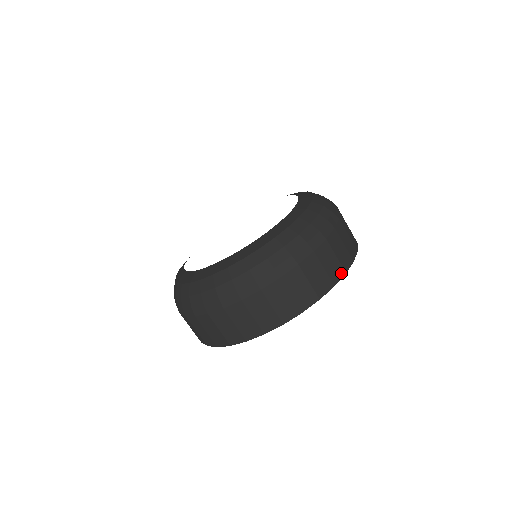
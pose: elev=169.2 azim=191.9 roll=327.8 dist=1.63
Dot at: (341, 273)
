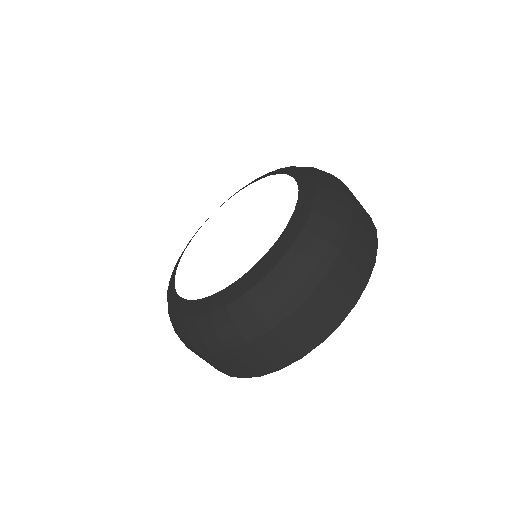
Dot at: occluded
